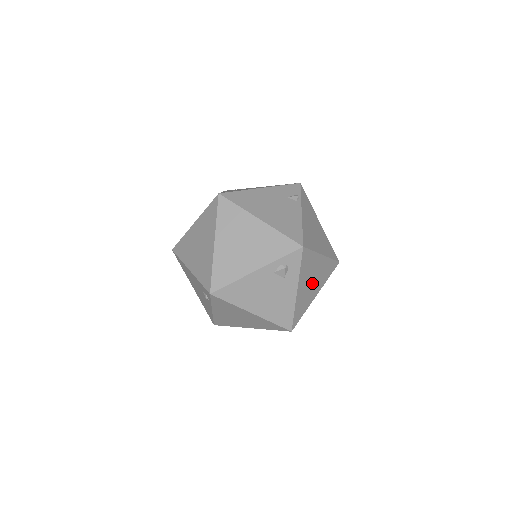
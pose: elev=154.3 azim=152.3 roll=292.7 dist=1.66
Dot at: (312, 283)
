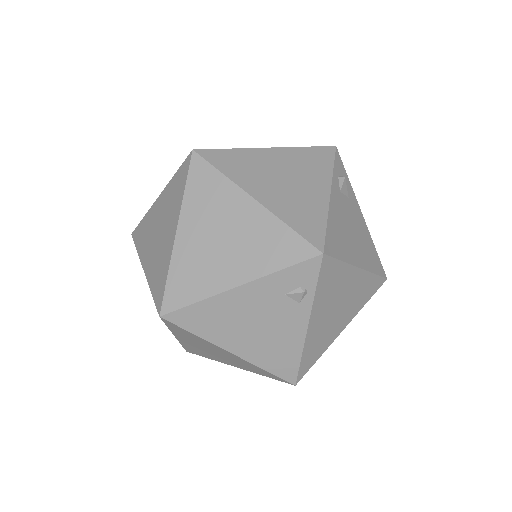
Dot at: occluded
